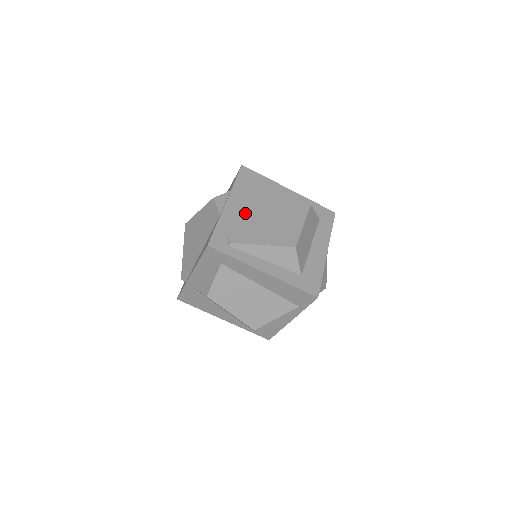
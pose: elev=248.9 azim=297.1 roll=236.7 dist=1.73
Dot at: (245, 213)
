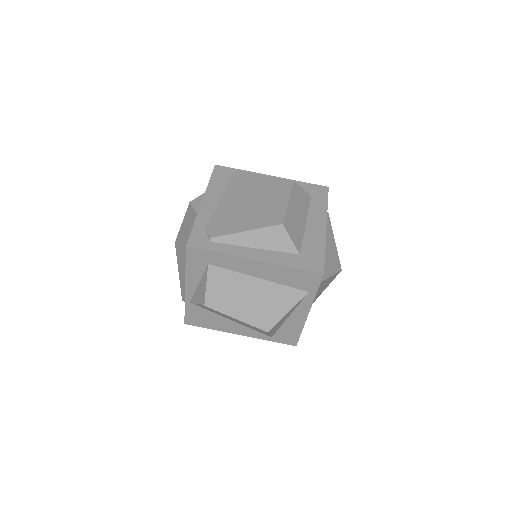
Dot at: (224, 207)
